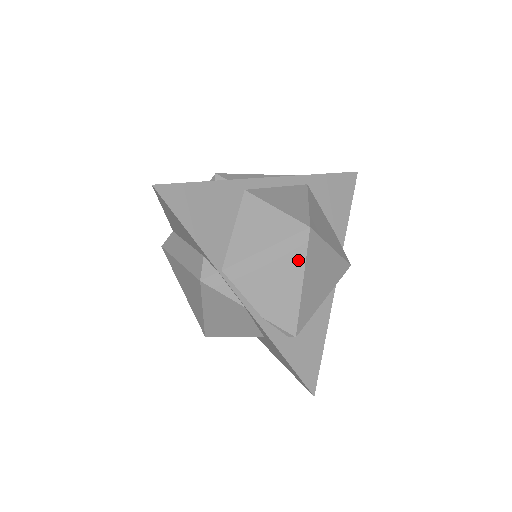
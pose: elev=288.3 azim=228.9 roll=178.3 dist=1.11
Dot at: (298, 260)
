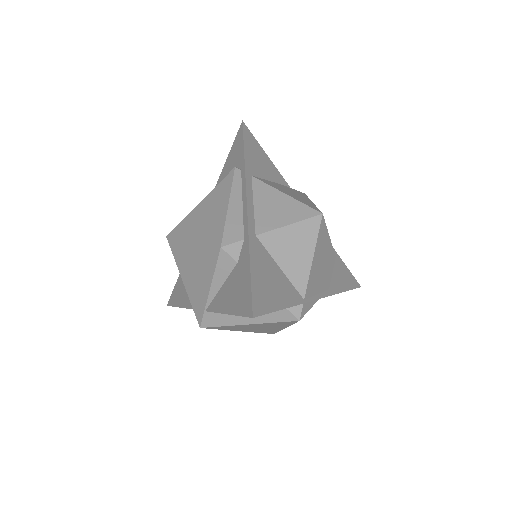
Dot at: (326, 239)
